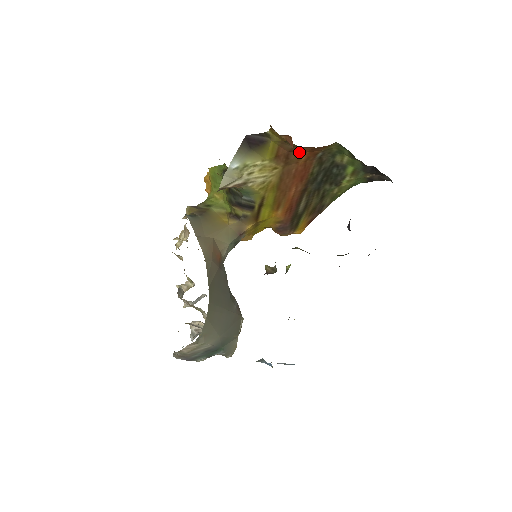
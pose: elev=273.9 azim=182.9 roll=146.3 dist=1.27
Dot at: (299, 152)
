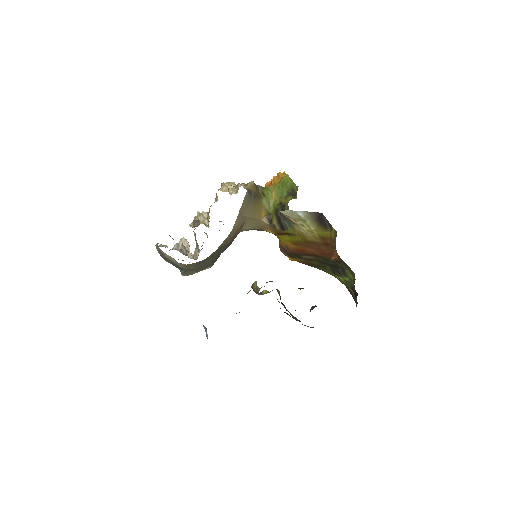
Dot at: occluded
